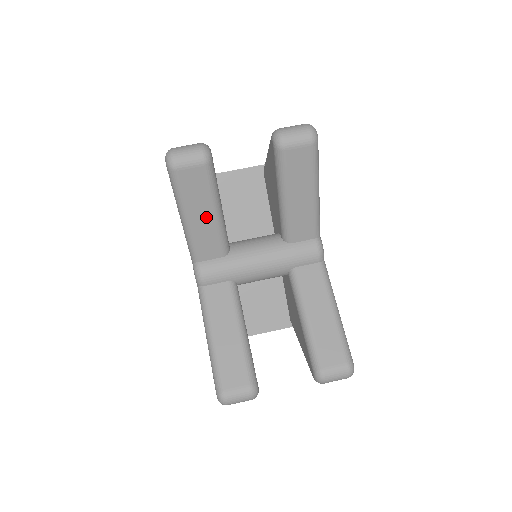
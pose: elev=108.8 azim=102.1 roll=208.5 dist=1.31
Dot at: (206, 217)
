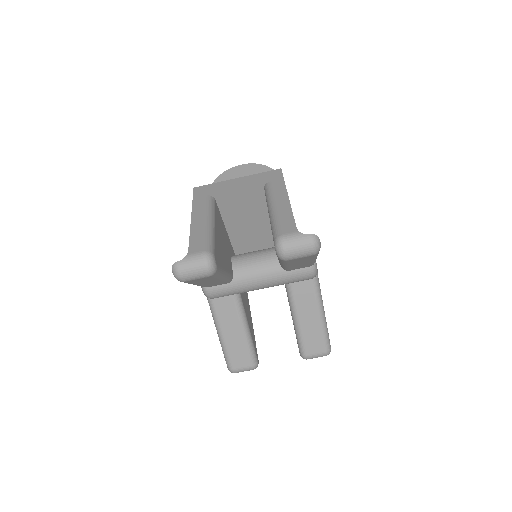
Dot at: (212, 282)
